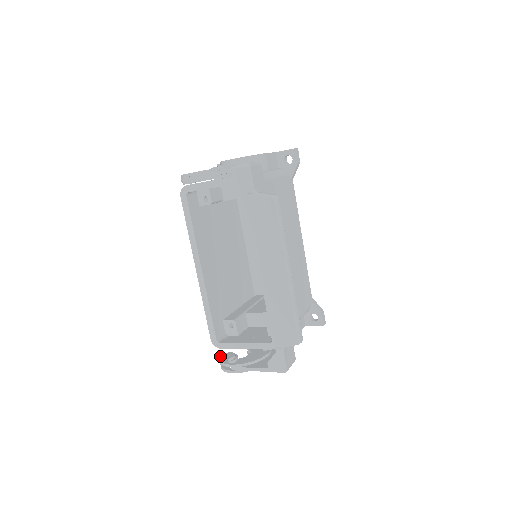
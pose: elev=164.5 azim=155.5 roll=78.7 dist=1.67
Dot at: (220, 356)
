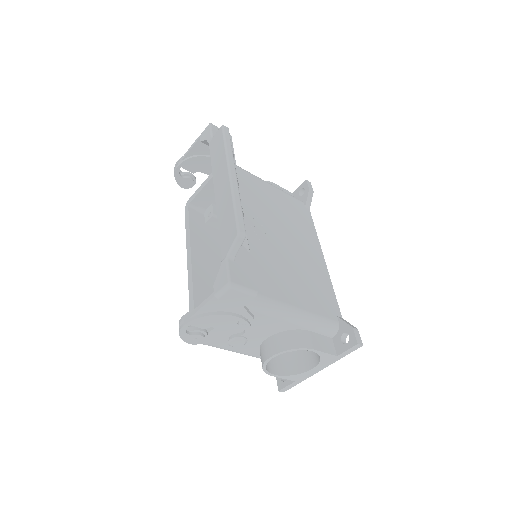
Dot at: occluded
